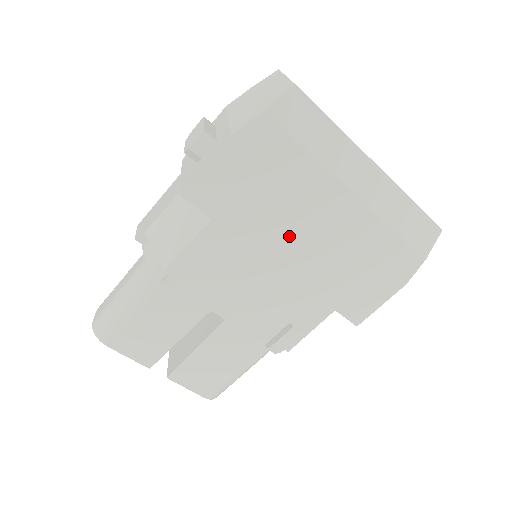
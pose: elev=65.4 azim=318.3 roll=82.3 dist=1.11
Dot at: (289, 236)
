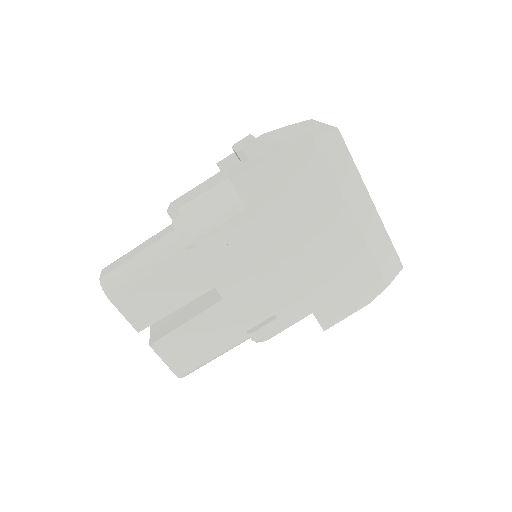
Dot at: (299, 239)
